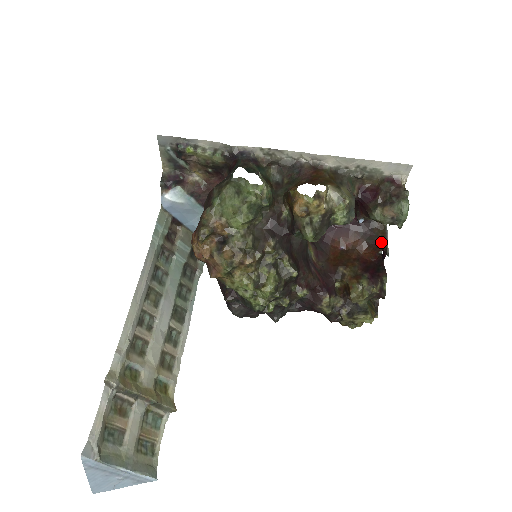
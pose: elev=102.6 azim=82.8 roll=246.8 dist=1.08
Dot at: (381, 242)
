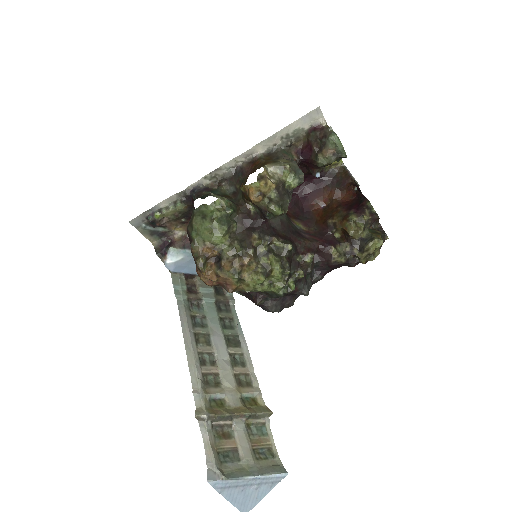
Dot at: (348, 180)
